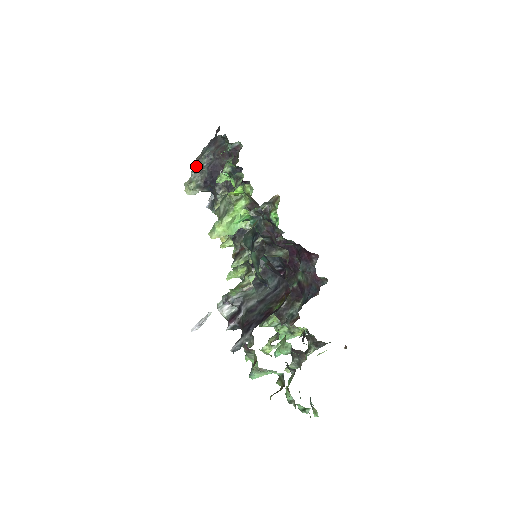
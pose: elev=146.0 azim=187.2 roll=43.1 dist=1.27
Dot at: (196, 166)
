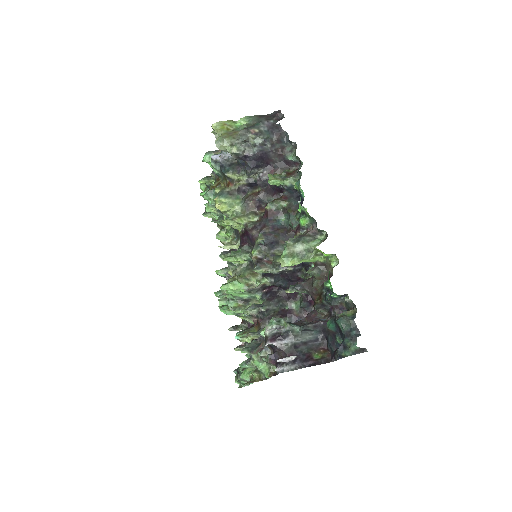
Dot at: (248, 137)
